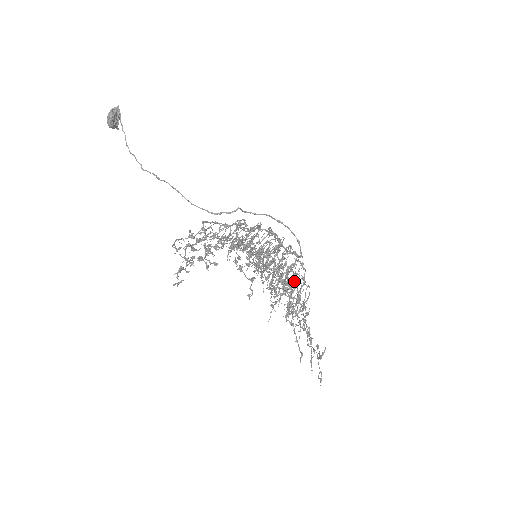
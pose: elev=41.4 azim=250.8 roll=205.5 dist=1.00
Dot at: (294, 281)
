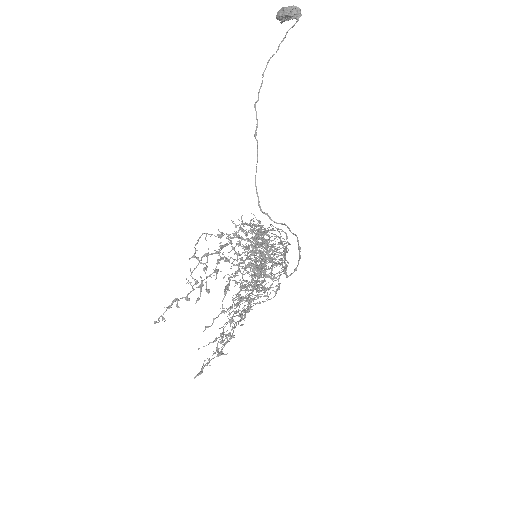
Dot at: occluded
